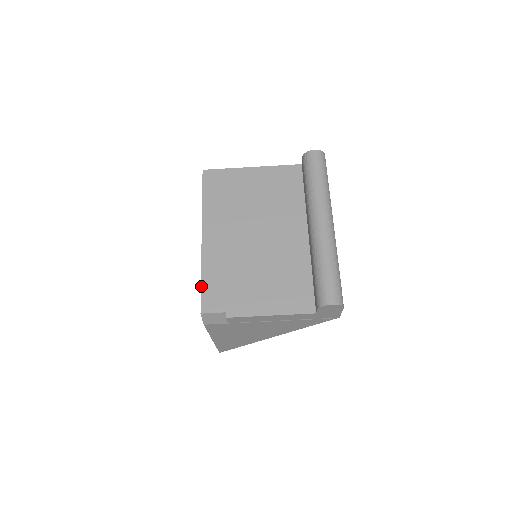
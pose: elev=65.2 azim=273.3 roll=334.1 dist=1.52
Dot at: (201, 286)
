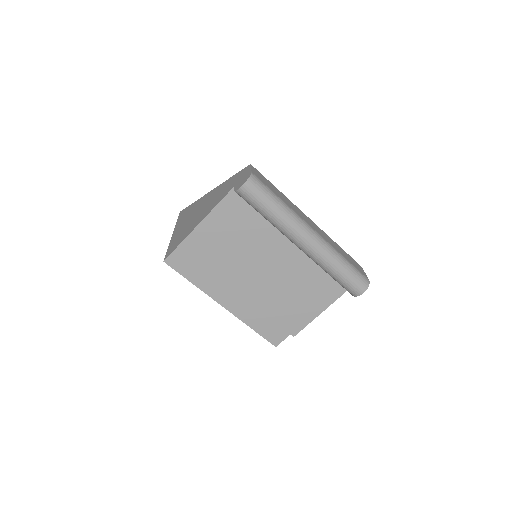
Dot at: (259, 334)
